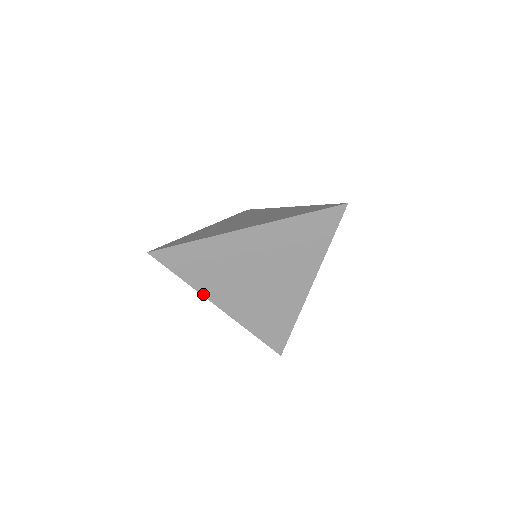
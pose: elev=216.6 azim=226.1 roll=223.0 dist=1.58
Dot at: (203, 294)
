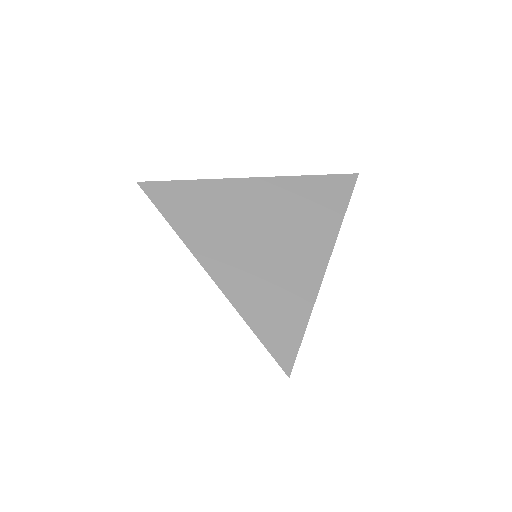
Dot at: (190, 248)
